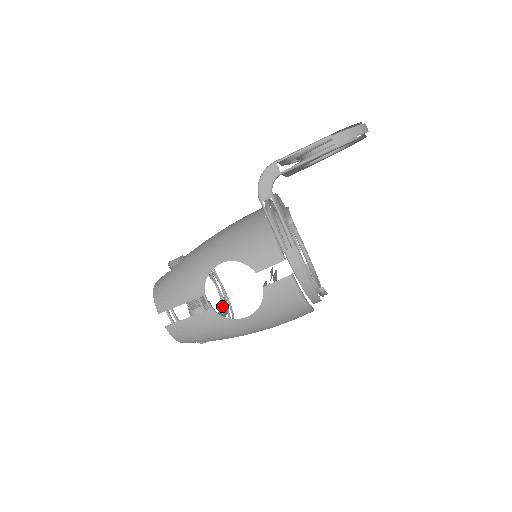
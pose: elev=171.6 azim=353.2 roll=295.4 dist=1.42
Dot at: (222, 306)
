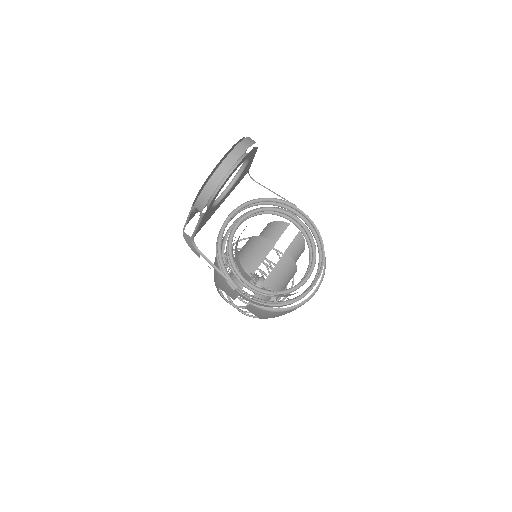
Dot at: occluded
